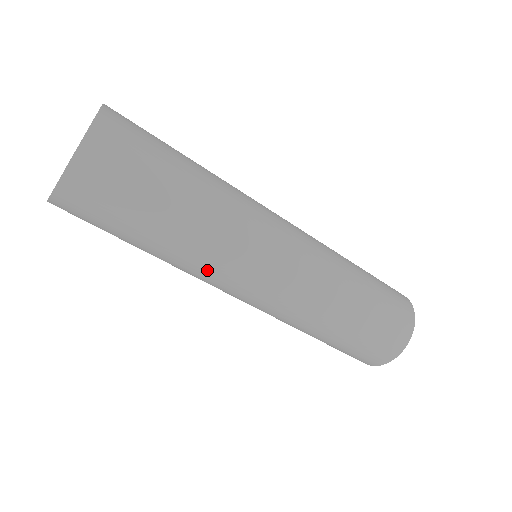
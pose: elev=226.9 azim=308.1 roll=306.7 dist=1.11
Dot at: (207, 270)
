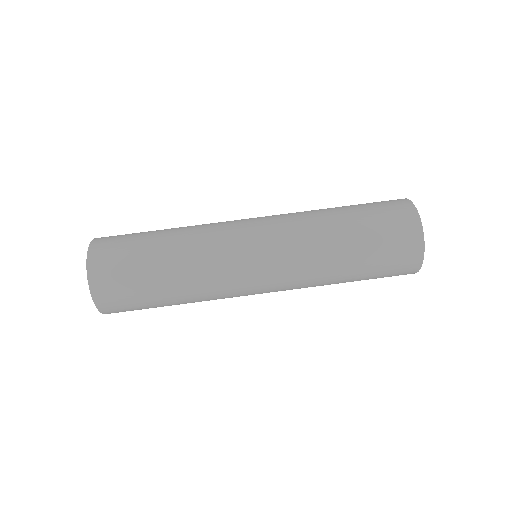
Dot at: (216, 287)
